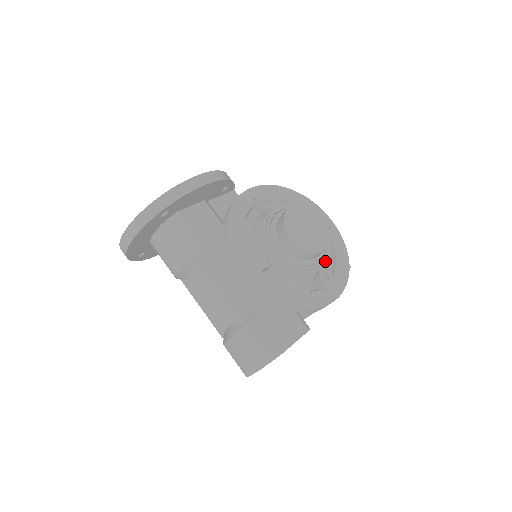
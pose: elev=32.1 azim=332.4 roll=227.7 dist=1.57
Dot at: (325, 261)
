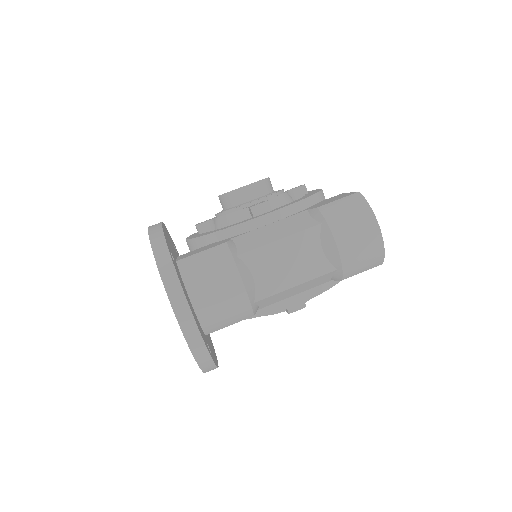
Dot at: occluded
